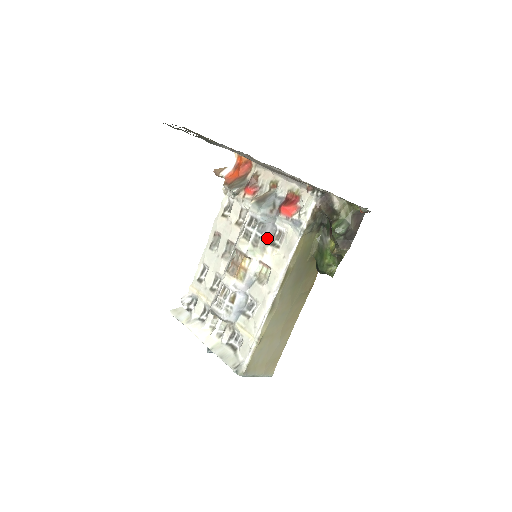
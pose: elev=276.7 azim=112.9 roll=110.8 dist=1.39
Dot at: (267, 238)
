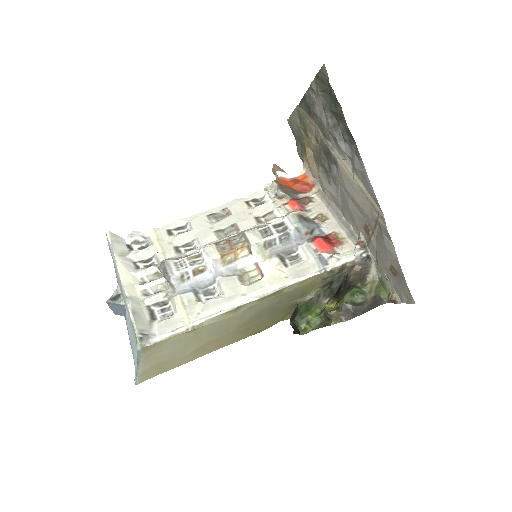
Dot at: (281, 250)
